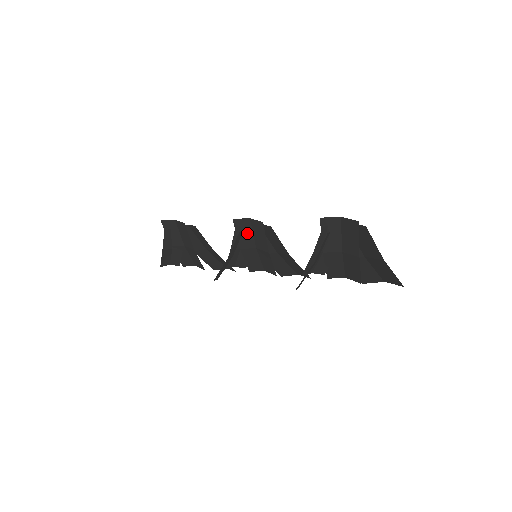
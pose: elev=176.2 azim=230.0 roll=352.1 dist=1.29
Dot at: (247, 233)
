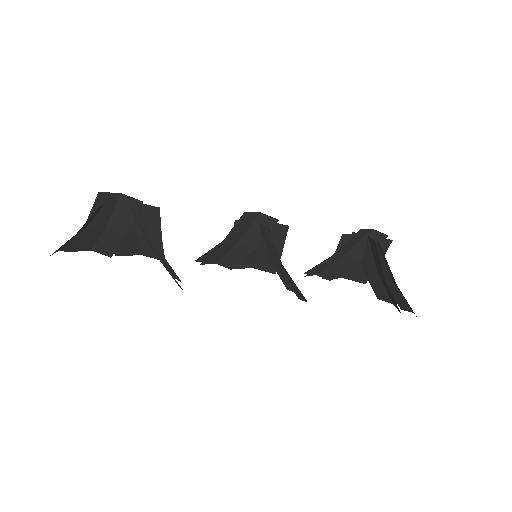
Dot at: (243, 227)
